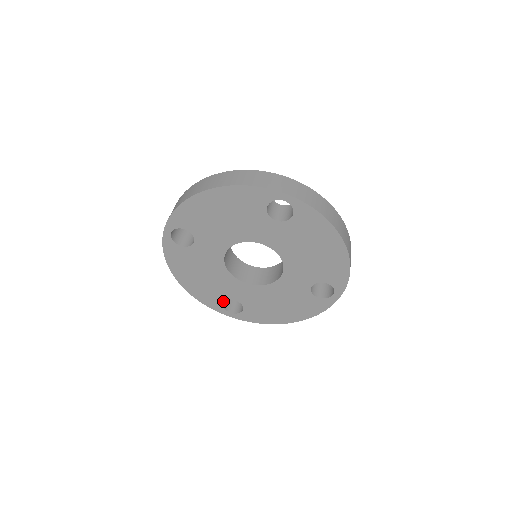
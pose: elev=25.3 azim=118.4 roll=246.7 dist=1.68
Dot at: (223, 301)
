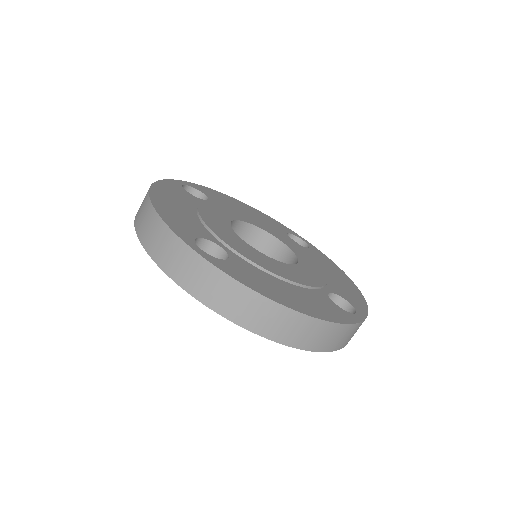
Dot at: occluded
